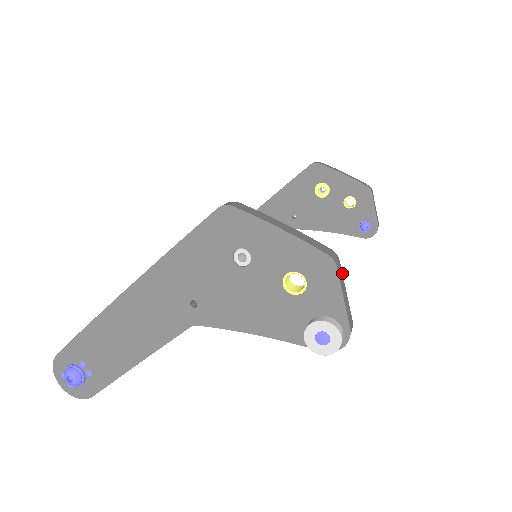
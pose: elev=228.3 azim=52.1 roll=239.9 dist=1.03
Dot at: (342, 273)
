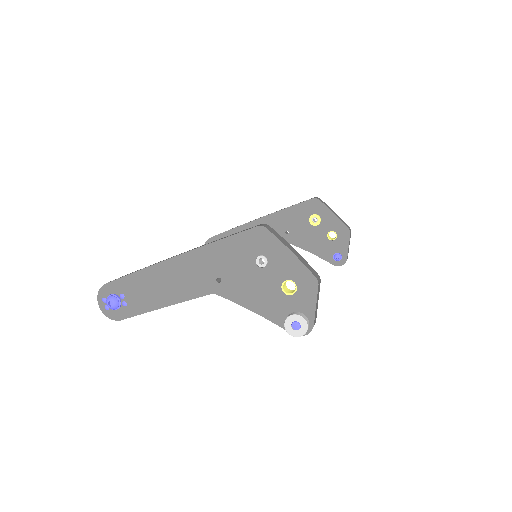
Dot at: (319, 290)
